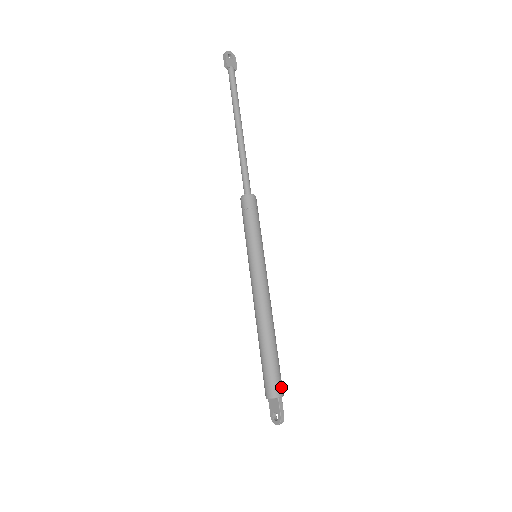
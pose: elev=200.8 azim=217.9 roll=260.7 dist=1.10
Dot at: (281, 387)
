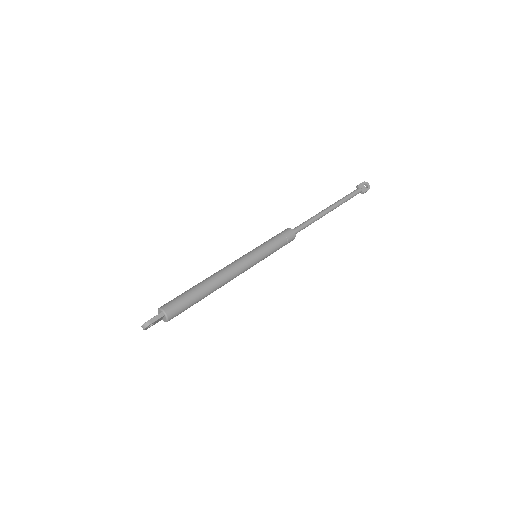
Dot at: (173, 311)
